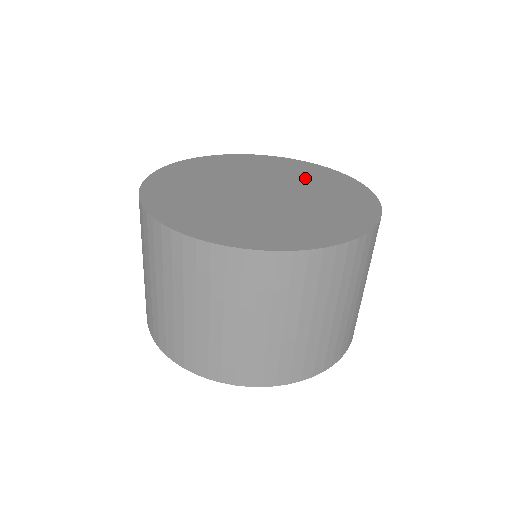
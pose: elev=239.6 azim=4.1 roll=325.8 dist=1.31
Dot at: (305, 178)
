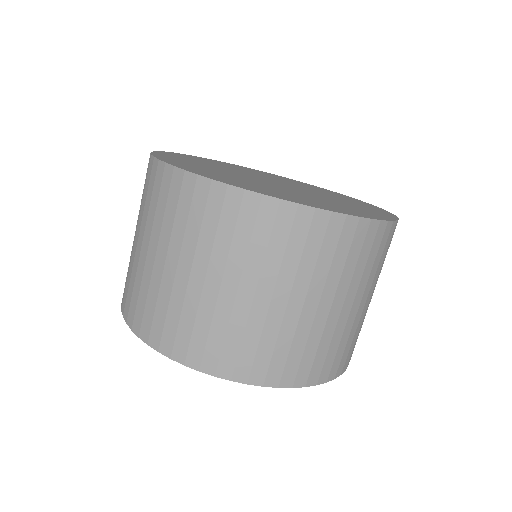
Dot at: (322, 192)
